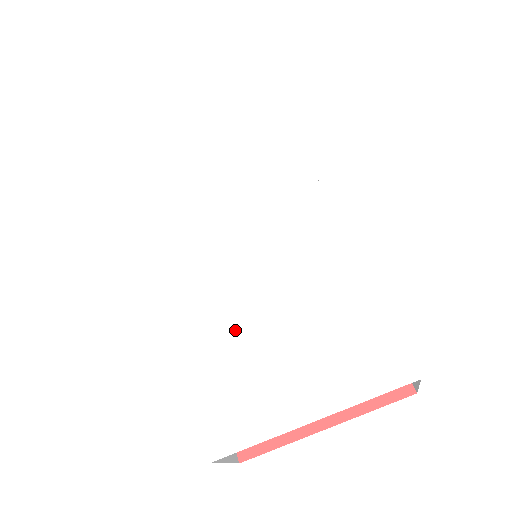
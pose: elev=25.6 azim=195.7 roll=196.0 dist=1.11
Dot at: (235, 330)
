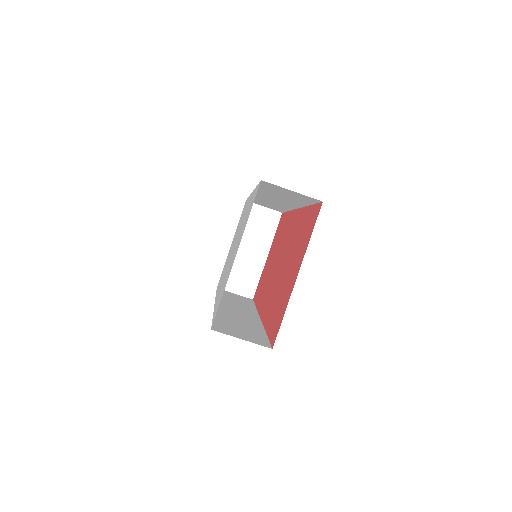
Dot at: (225, 277)
